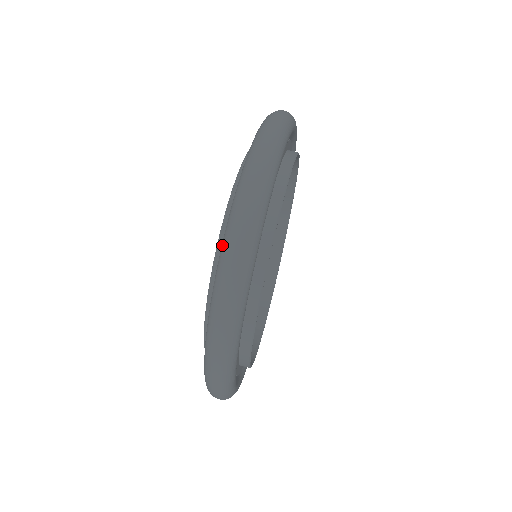
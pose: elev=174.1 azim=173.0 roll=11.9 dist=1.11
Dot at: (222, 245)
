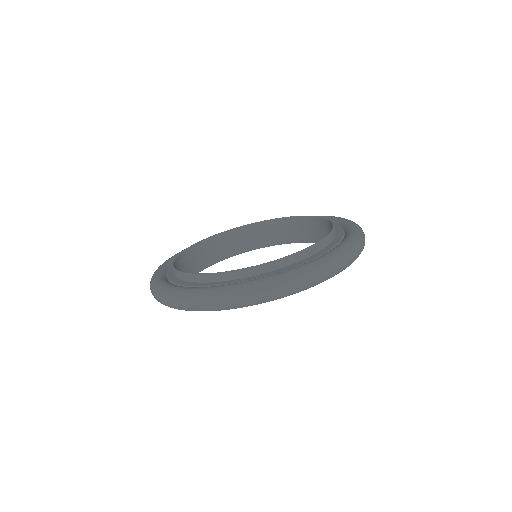
Dot at: (169, 289)
